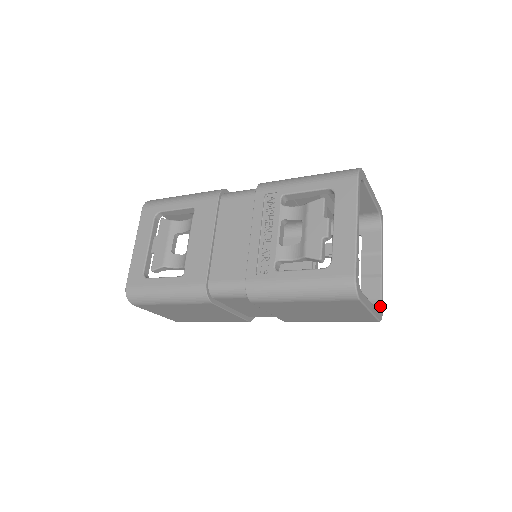
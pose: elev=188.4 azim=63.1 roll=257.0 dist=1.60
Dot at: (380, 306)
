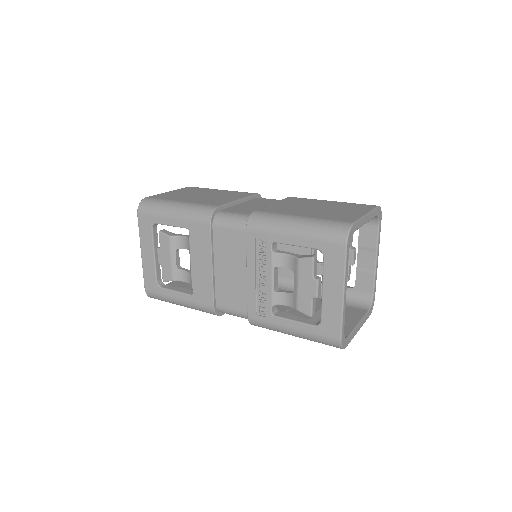
Dot at: (372, 300)
